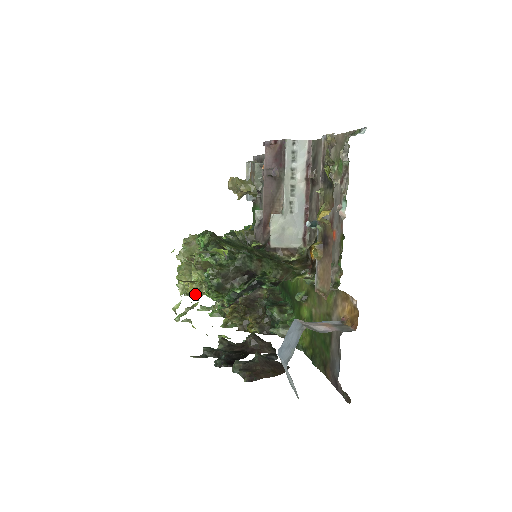
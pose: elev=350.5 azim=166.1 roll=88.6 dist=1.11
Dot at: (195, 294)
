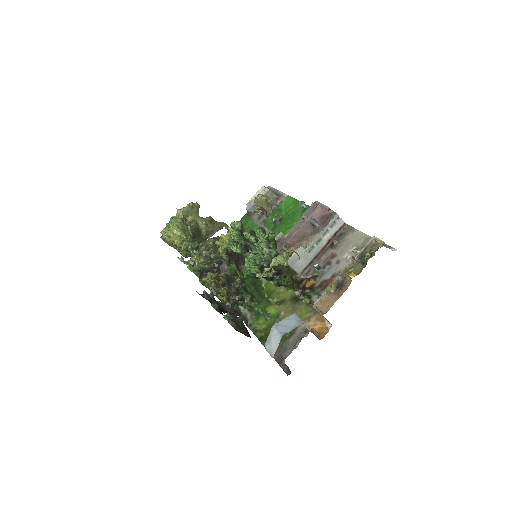
Dot at: (169, 243)
